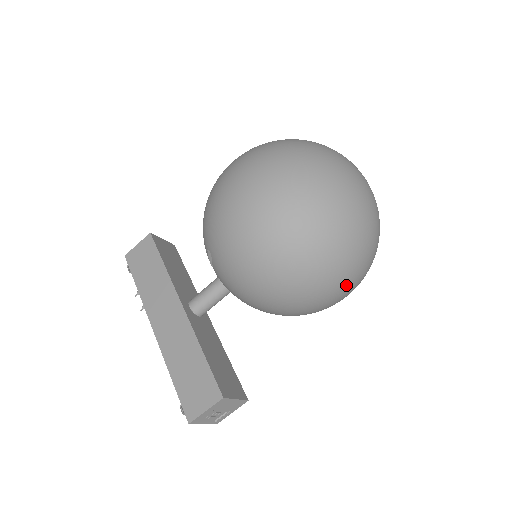
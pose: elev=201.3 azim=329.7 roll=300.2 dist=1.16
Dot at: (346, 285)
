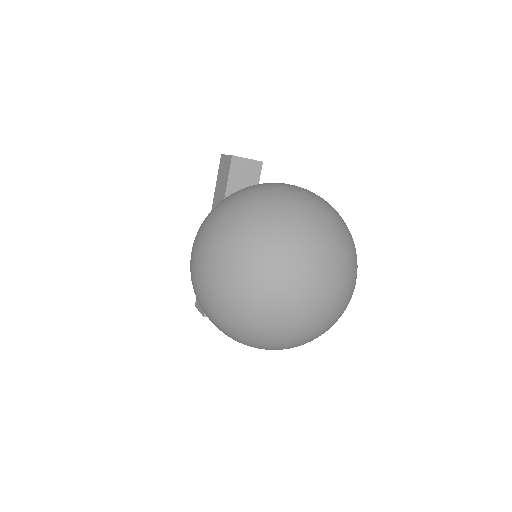
Dot at: occluded
